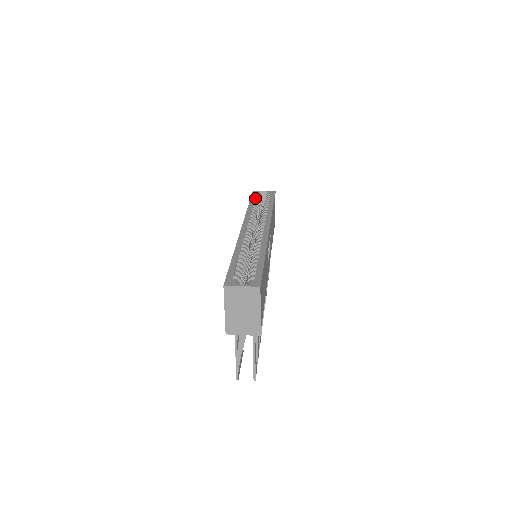
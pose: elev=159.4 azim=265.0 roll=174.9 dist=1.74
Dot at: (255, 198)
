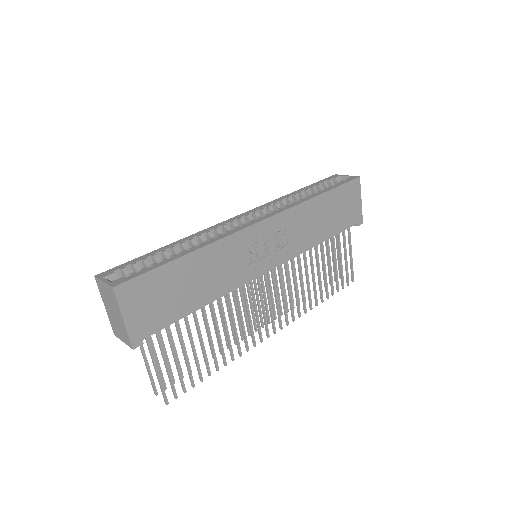
Dot at: (321, 183)
